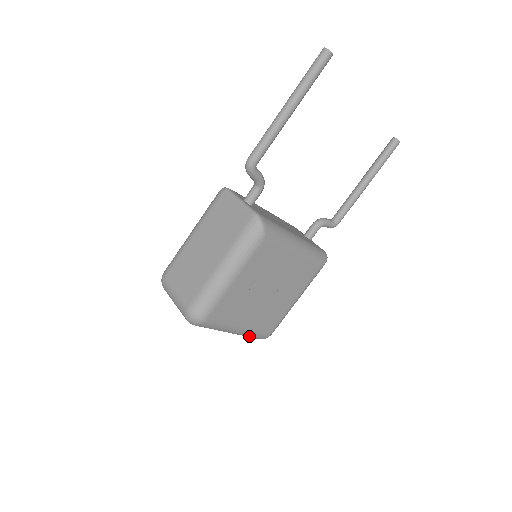
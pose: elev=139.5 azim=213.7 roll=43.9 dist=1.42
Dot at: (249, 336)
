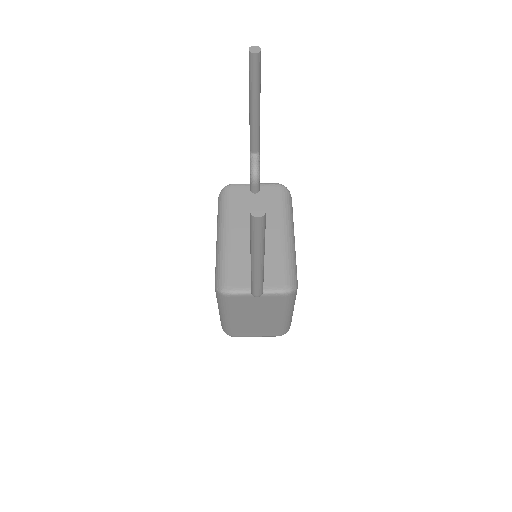
Dot at: occluded
